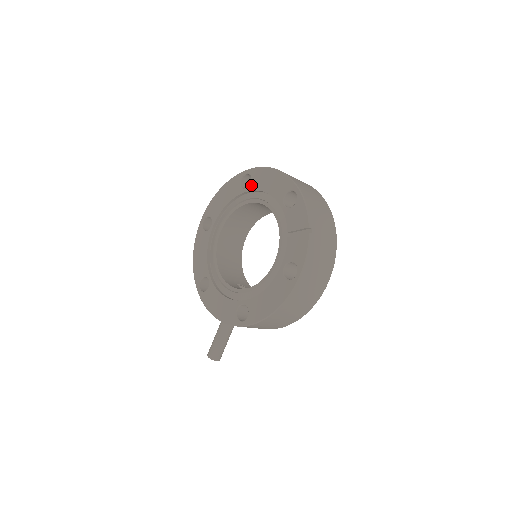
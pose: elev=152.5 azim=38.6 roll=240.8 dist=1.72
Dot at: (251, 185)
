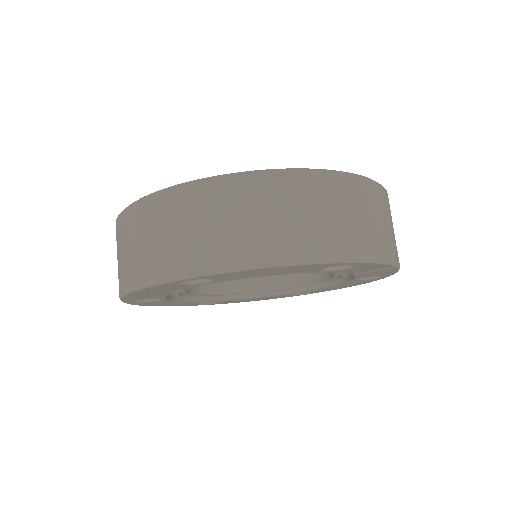
Dot at: (219, 281)
